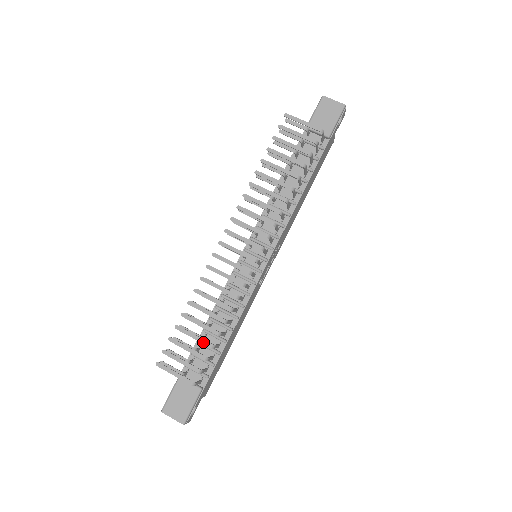
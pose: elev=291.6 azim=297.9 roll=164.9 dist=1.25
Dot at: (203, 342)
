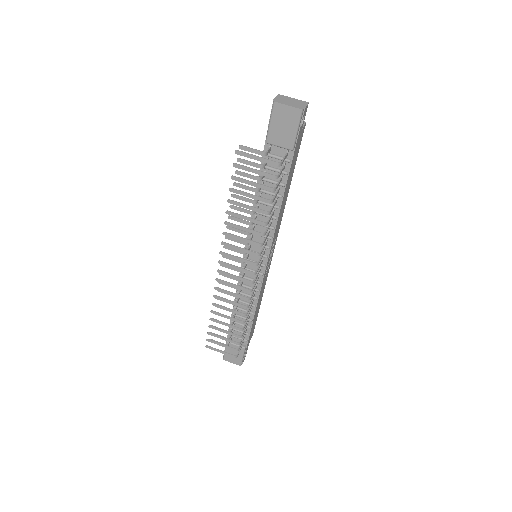
Dot at: (232, 335)
